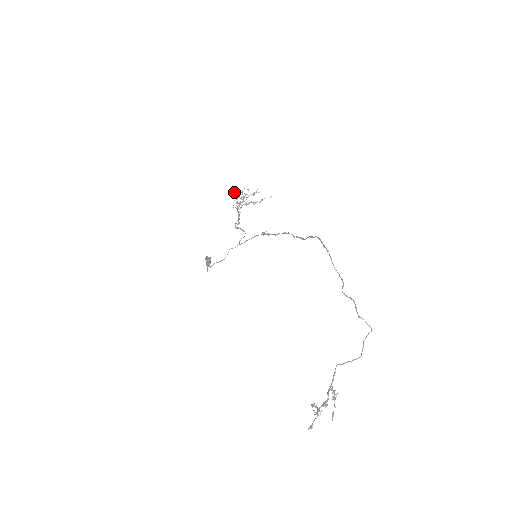
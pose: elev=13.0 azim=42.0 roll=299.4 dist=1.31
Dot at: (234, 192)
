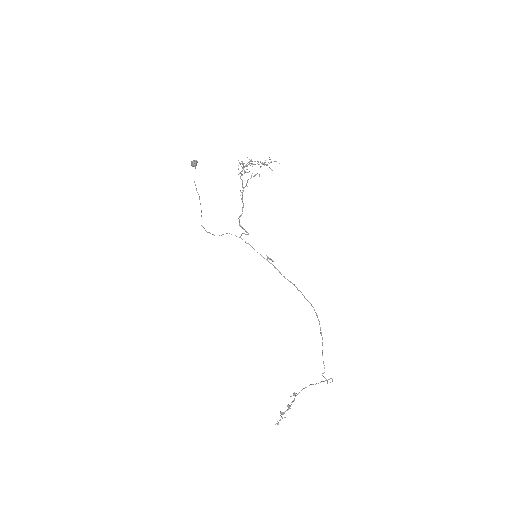
Dot at: (240, 164)
